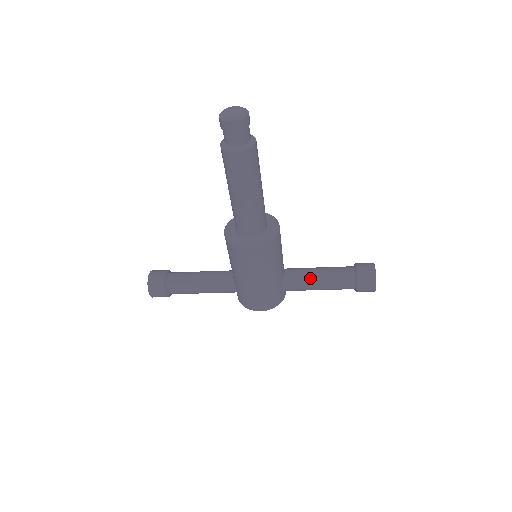
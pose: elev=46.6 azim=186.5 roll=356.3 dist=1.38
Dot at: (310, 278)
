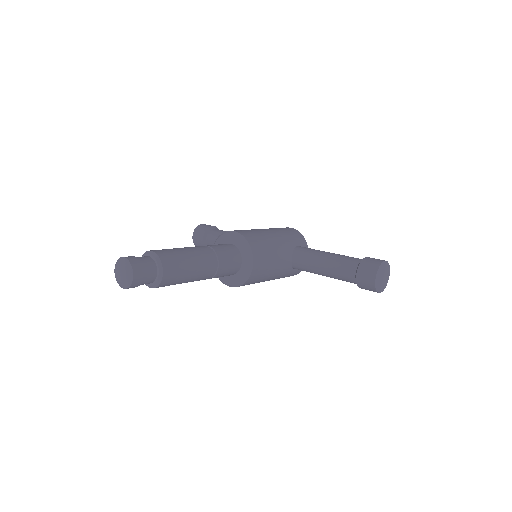
Dot at: (314, 271)
